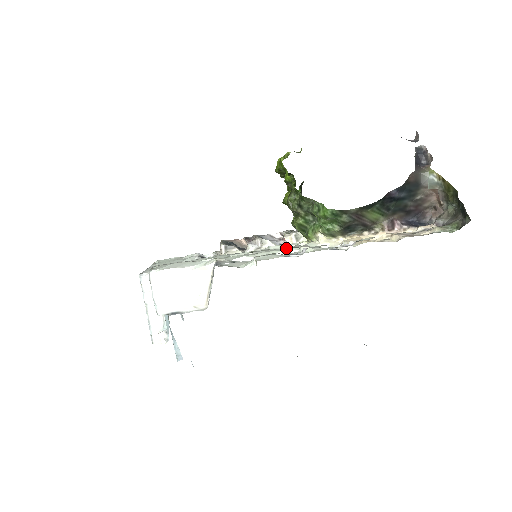
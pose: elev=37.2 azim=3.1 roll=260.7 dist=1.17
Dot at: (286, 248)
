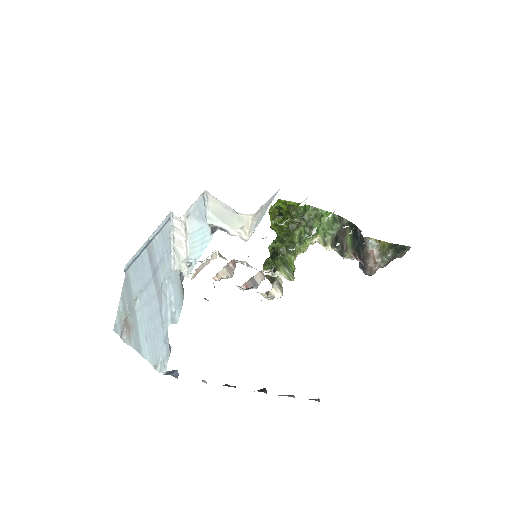
Dot at: occluded
